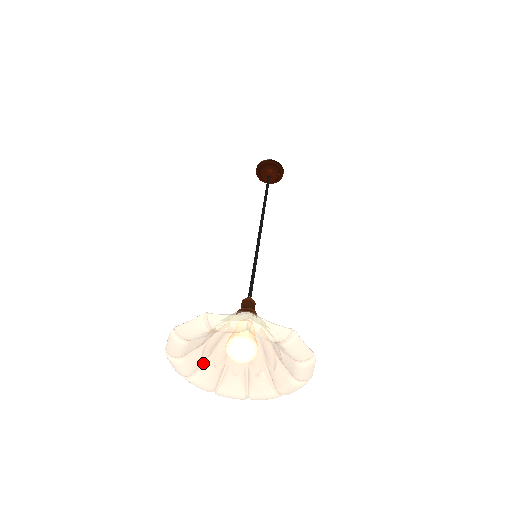
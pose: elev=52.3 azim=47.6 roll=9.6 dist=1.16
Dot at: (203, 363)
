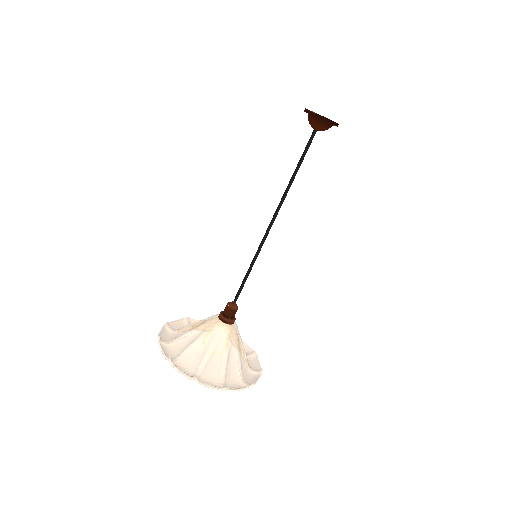
Dot at: occluded
